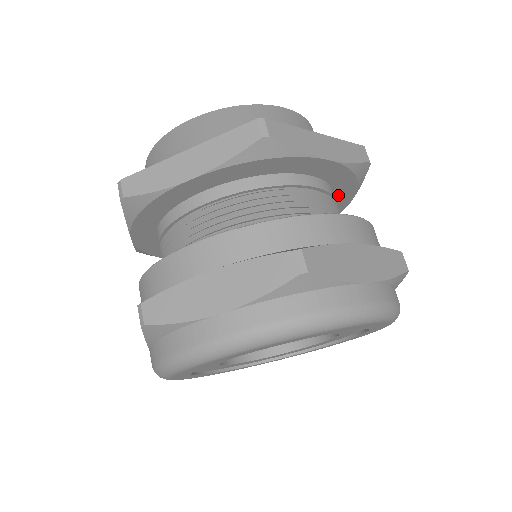
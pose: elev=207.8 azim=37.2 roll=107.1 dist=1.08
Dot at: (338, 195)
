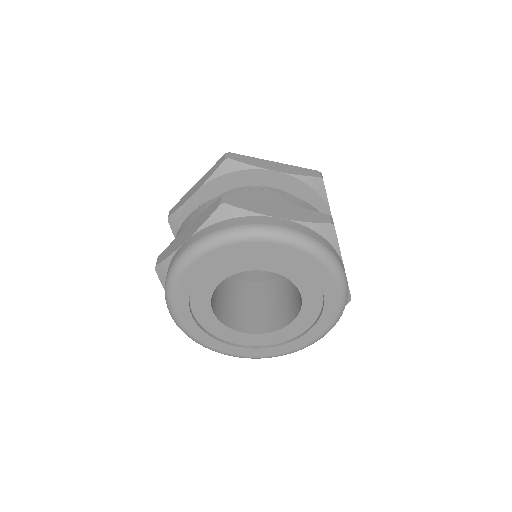
Dot at: occluded
